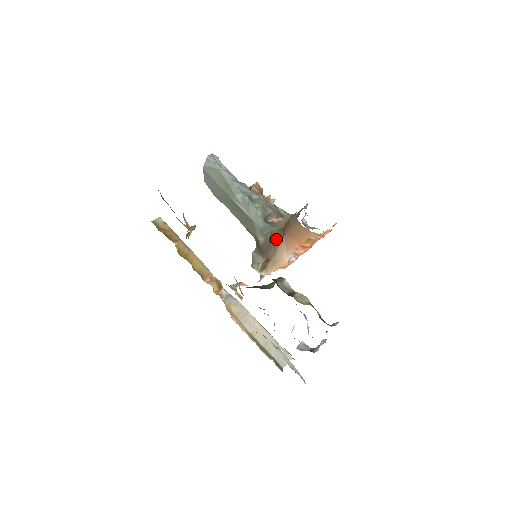
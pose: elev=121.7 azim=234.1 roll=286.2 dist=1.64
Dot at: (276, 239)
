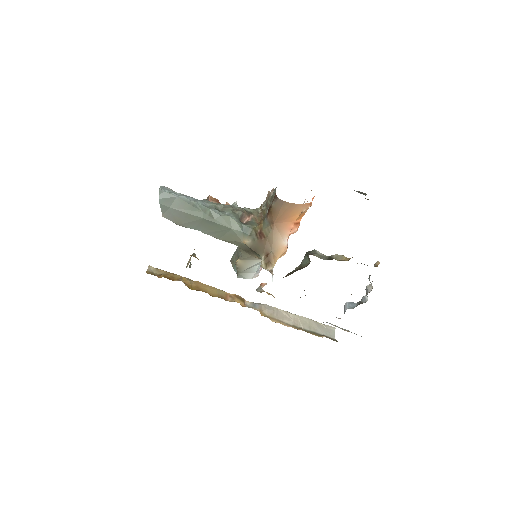
Dot at: (265, 232)
